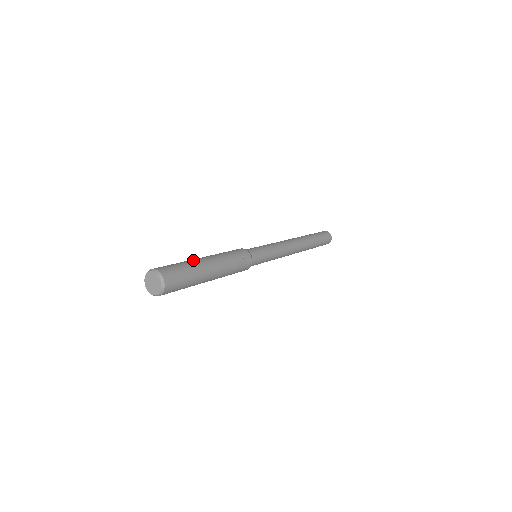
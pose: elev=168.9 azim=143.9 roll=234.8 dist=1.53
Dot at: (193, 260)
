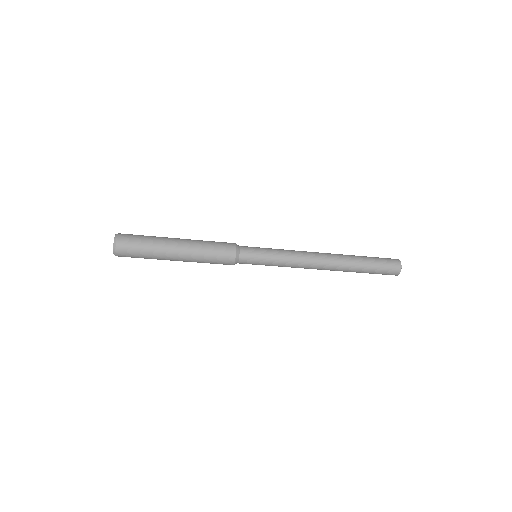
Dot at: occluded
